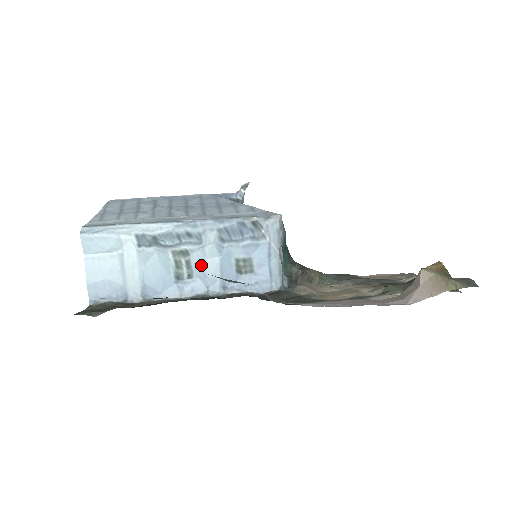
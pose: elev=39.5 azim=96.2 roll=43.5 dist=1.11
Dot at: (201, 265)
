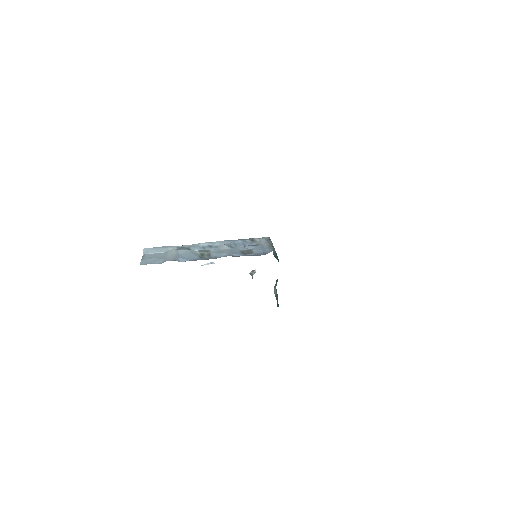
Dot at: (217, 252)
